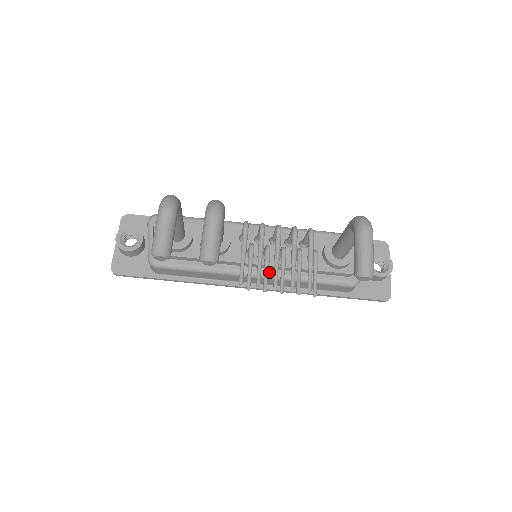
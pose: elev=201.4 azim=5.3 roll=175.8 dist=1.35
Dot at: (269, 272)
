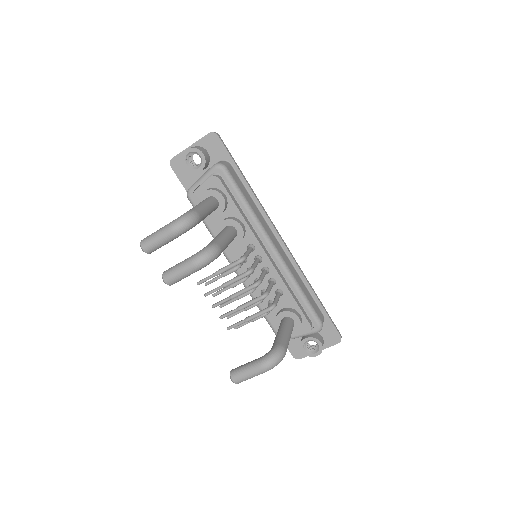
Dot at: occluded
